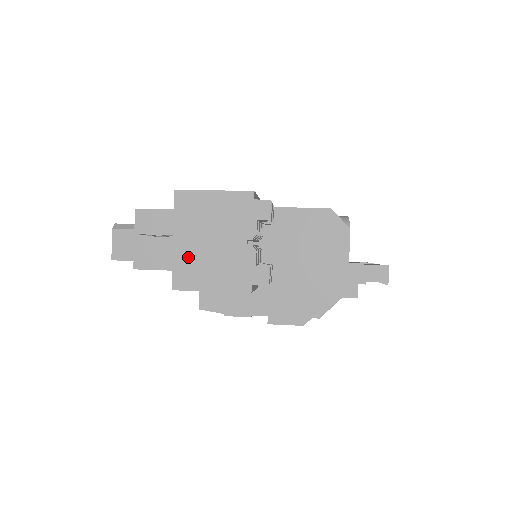
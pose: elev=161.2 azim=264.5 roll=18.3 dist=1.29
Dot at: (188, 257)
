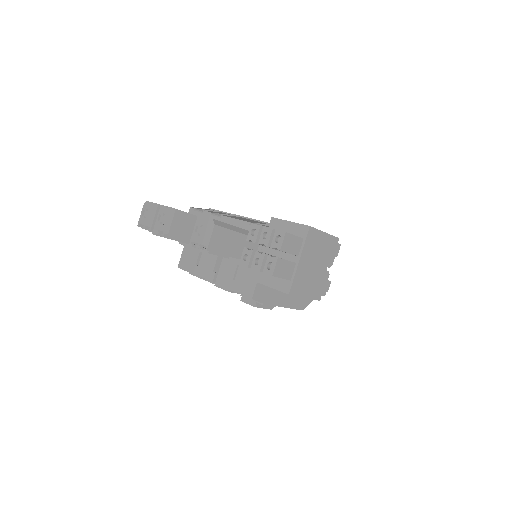
Dot at: (302, 273)
